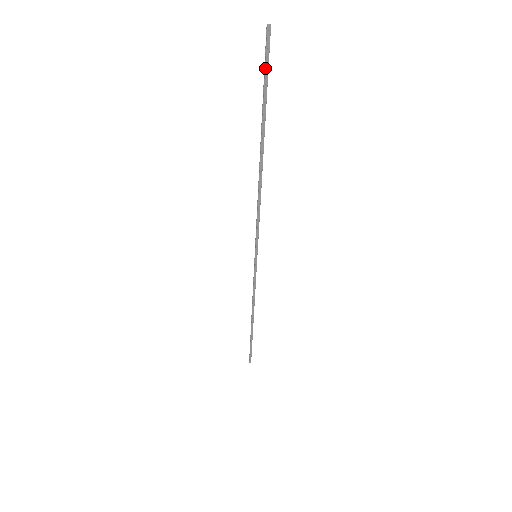
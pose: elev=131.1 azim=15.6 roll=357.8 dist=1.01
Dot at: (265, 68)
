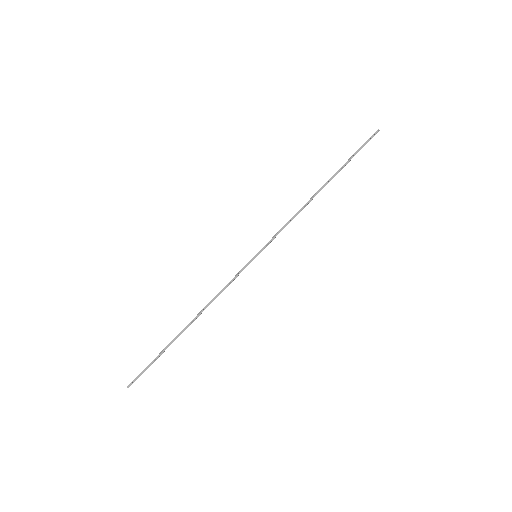
Dot at: (363, 144)
